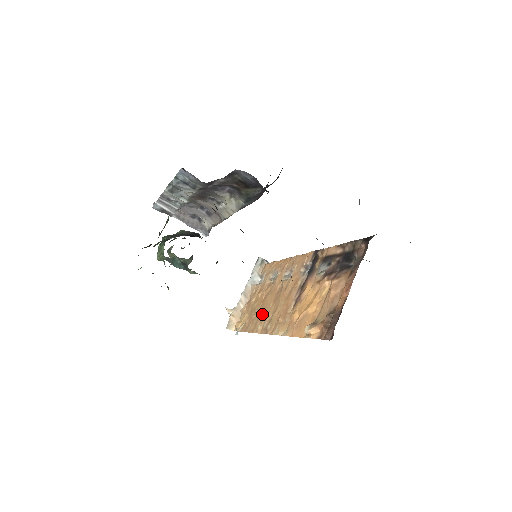
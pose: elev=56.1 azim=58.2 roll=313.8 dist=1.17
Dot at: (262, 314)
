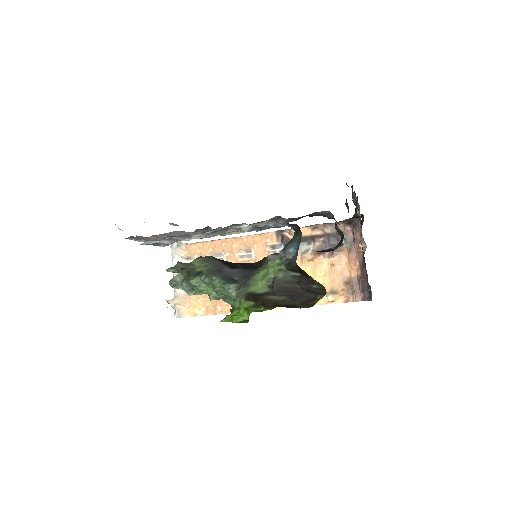
Dot at: occluded
